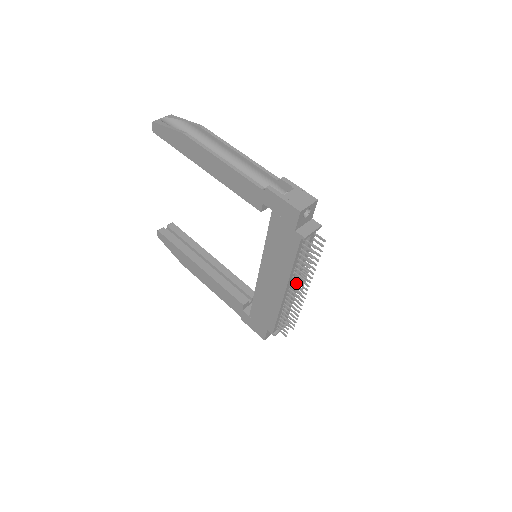
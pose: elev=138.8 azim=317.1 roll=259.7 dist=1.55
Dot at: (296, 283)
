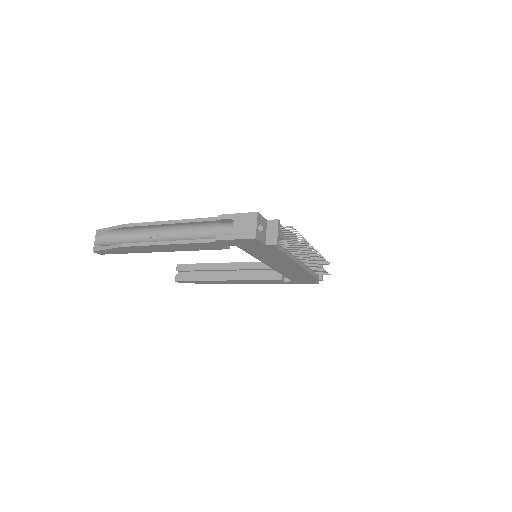
Dot at: occluded
